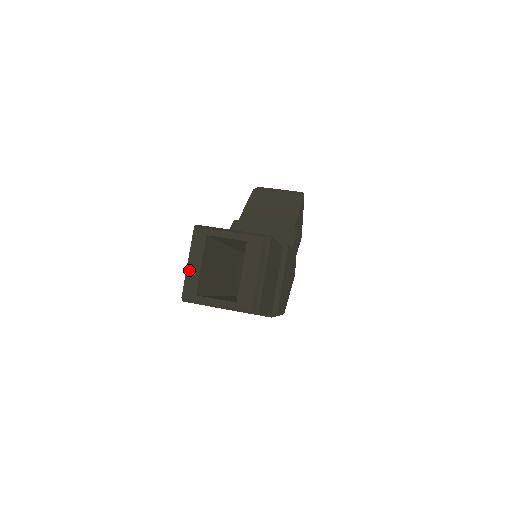
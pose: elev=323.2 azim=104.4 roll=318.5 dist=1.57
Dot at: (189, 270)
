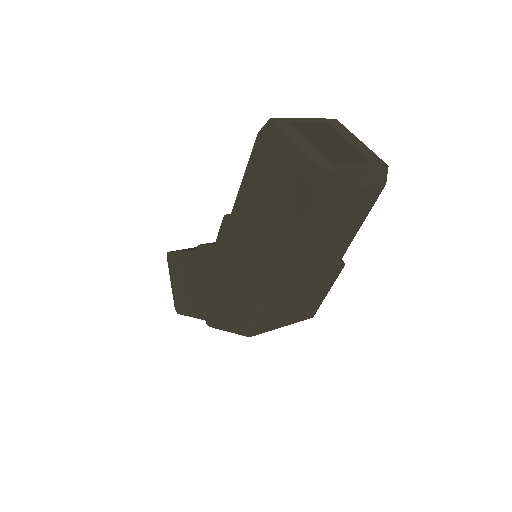
Dot at: (303, 148)
